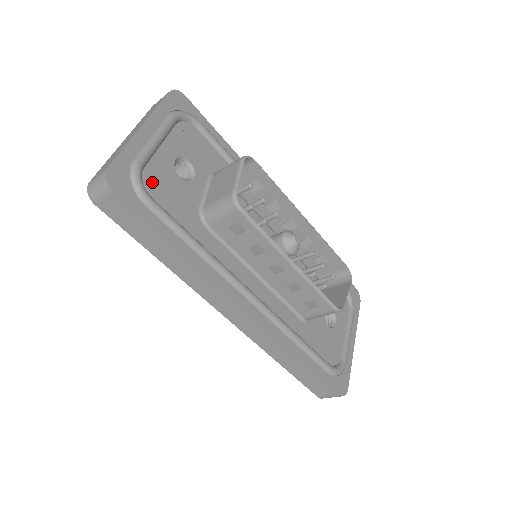
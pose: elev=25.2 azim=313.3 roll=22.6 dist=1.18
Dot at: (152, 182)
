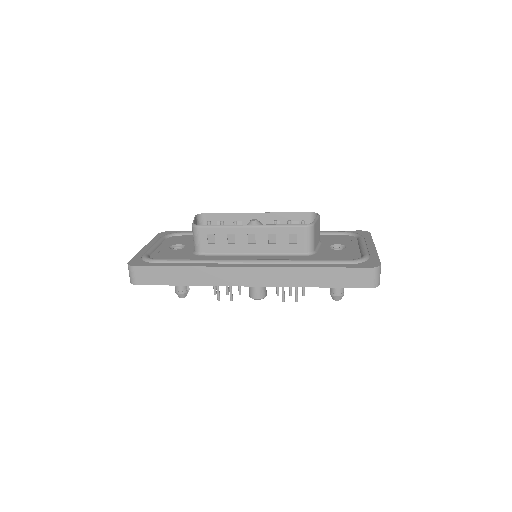
Dot at: (157, 257)
